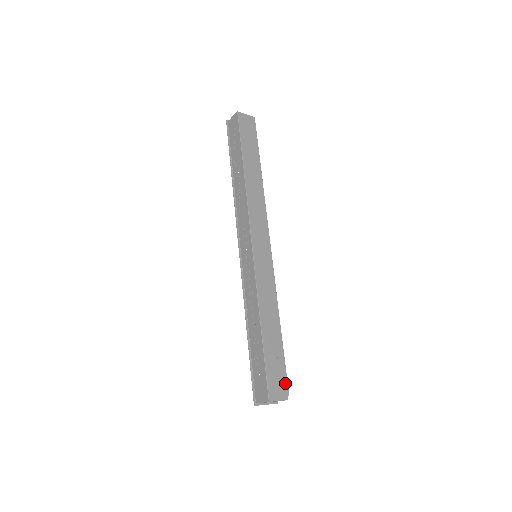
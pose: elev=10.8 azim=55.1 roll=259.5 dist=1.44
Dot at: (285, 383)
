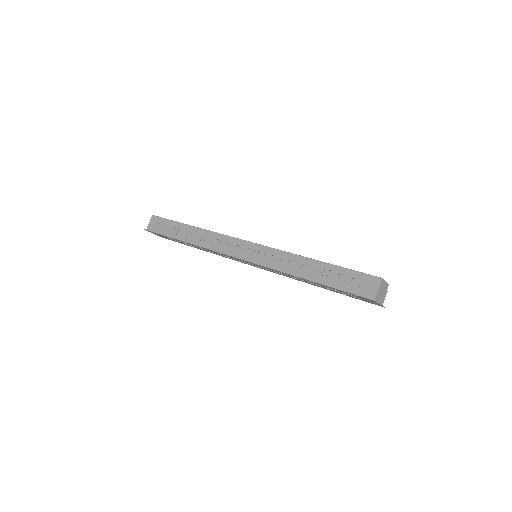
Dot at: occluded
